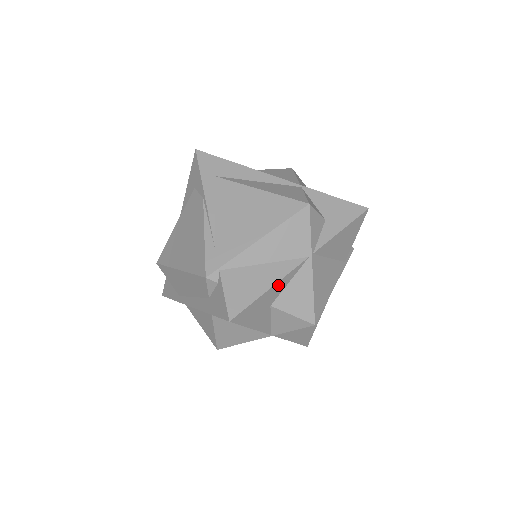
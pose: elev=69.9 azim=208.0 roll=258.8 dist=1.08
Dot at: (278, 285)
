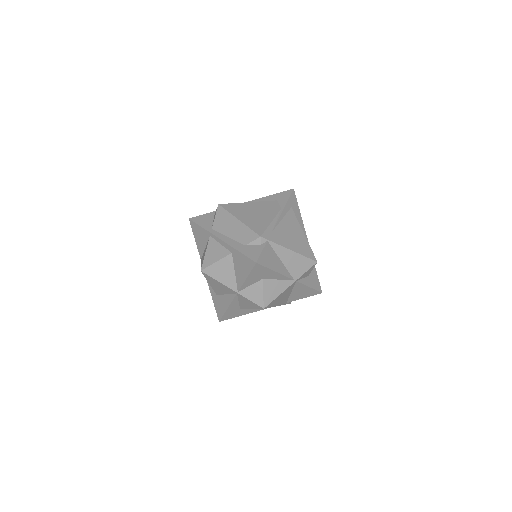
Dot at: (277, 275)
